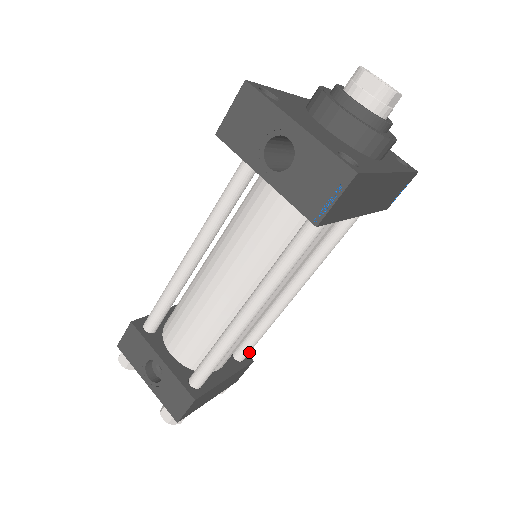
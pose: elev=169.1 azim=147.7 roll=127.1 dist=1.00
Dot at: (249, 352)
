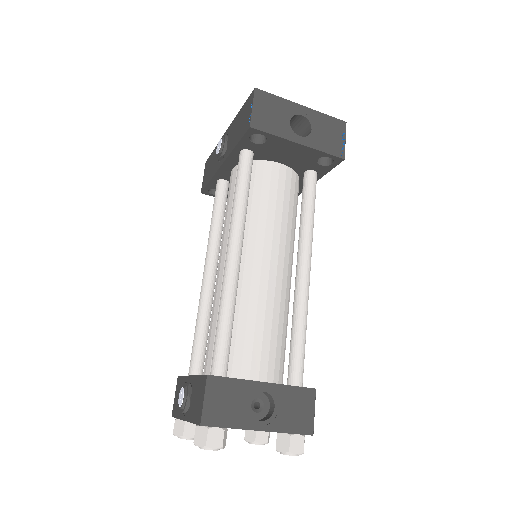
Dot at: occluded
